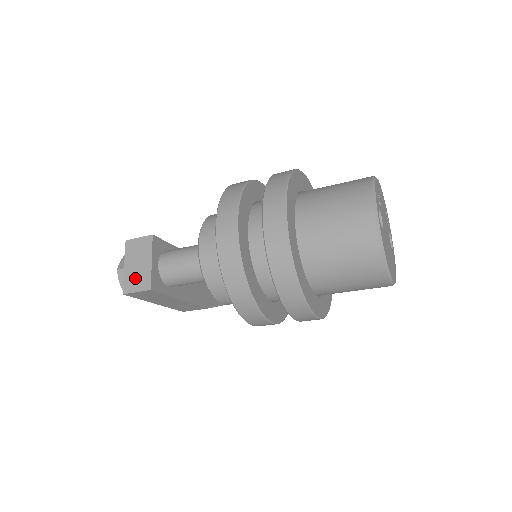
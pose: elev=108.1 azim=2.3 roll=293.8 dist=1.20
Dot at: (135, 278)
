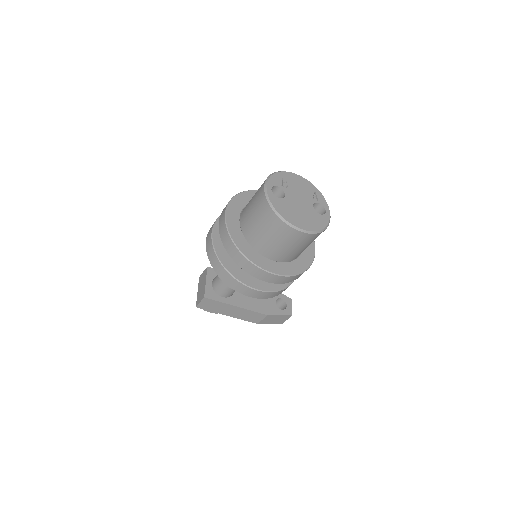
Dot at: (200, 295)
